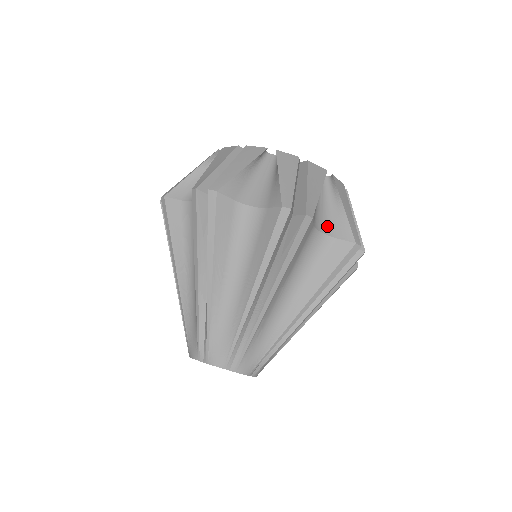
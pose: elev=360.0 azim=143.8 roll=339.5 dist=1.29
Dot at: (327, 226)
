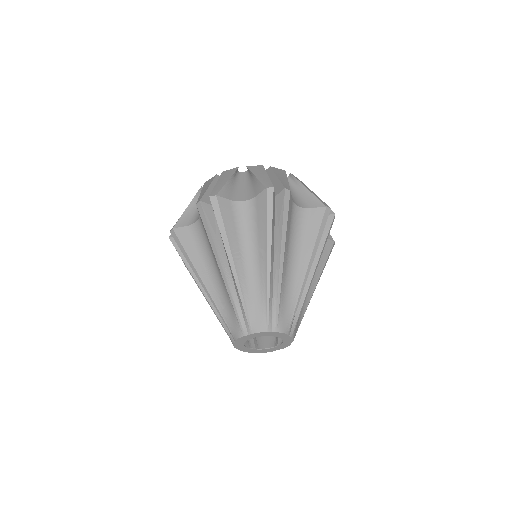
Dot at: occluded
